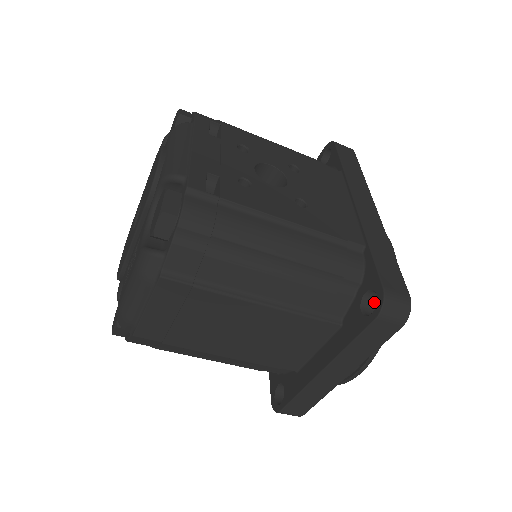
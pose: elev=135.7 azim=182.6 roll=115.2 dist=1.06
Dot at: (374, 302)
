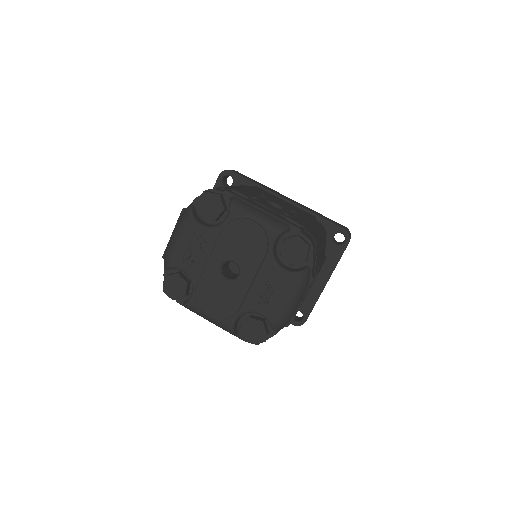
Dot at: occluded
